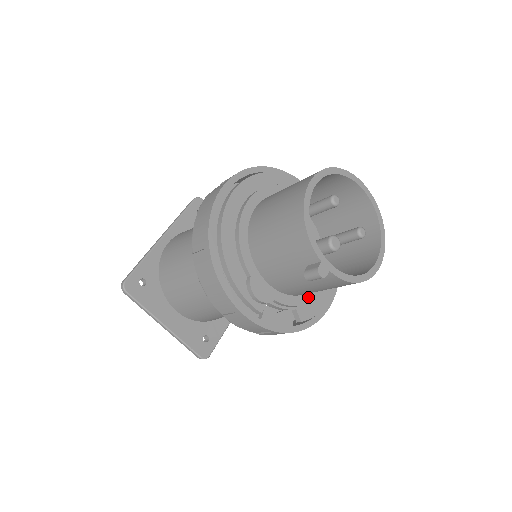
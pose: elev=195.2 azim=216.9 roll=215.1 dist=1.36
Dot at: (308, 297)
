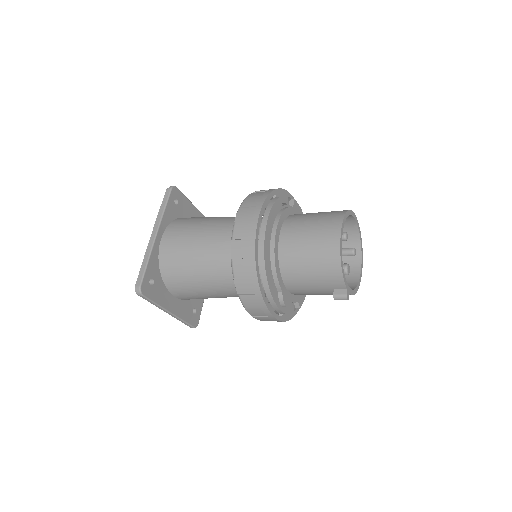
Dot at: occluded
